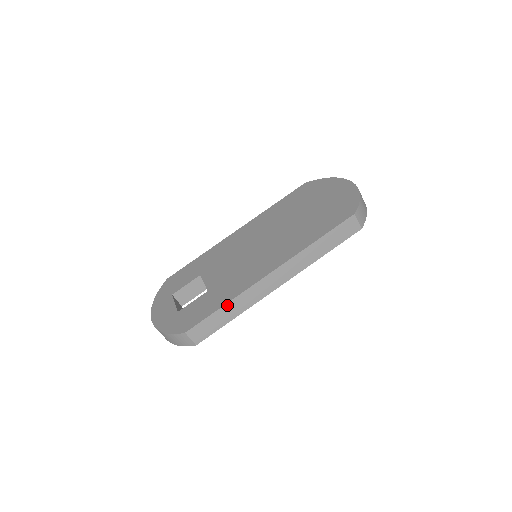
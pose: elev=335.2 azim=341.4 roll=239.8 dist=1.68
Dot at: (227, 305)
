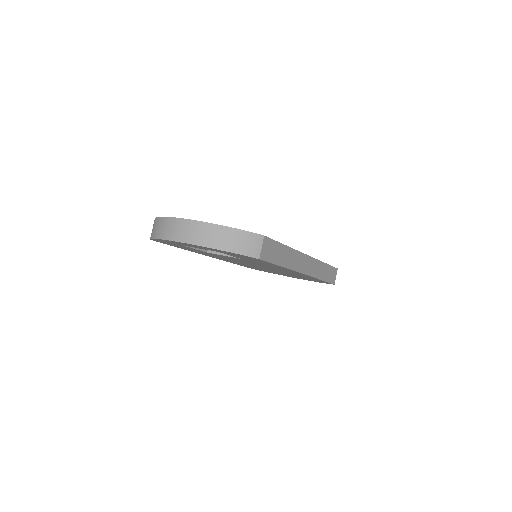
Dot at: (287, 248)
